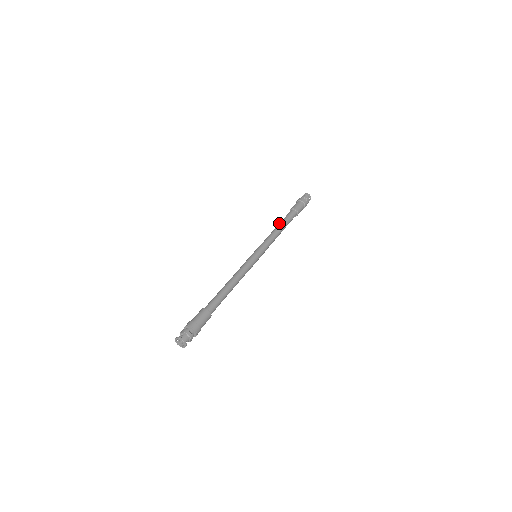
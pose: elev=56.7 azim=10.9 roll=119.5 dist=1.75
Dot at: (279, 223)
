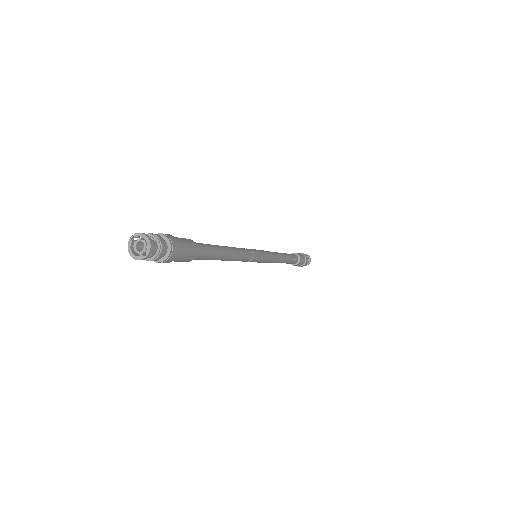
Dot at: occluded
